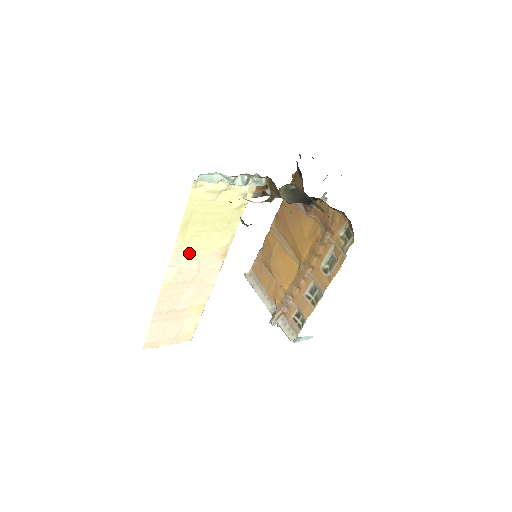
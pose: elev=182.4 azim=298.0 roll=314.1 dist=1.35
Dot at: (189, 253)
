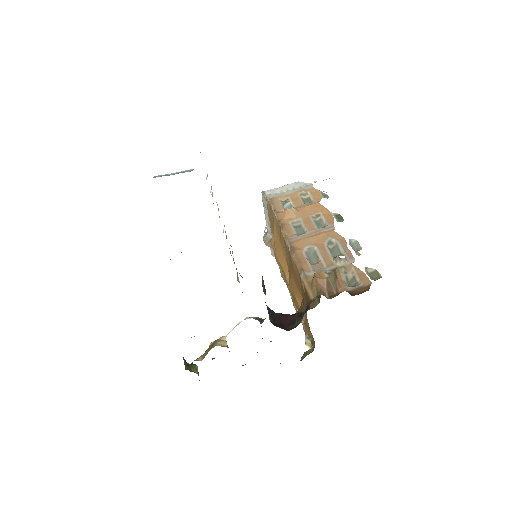
Dot at: occluded
